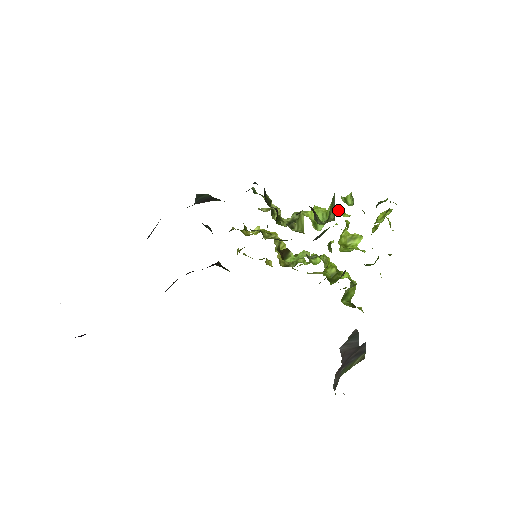
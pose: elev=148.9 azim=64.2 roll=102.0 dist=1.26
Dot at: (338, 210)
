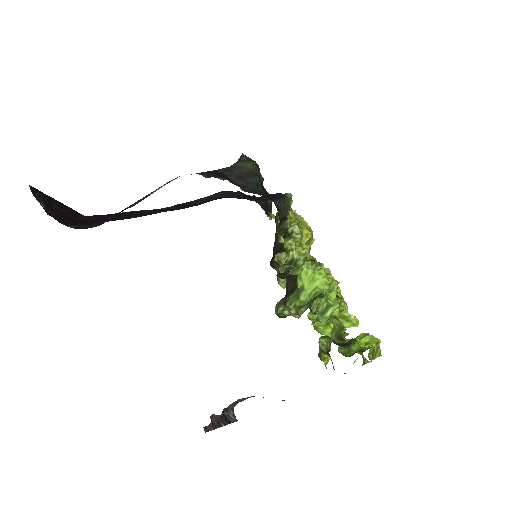
Dot at: occluded
